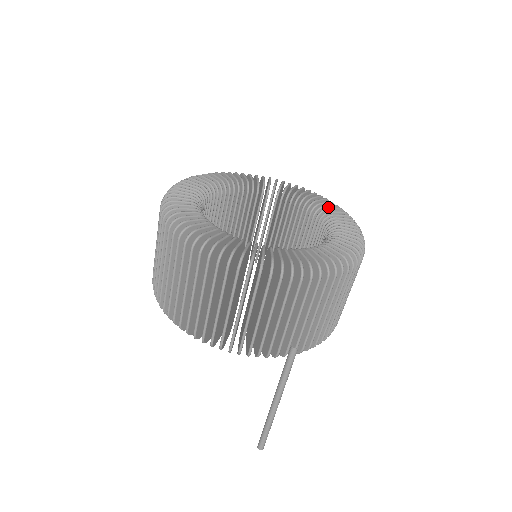
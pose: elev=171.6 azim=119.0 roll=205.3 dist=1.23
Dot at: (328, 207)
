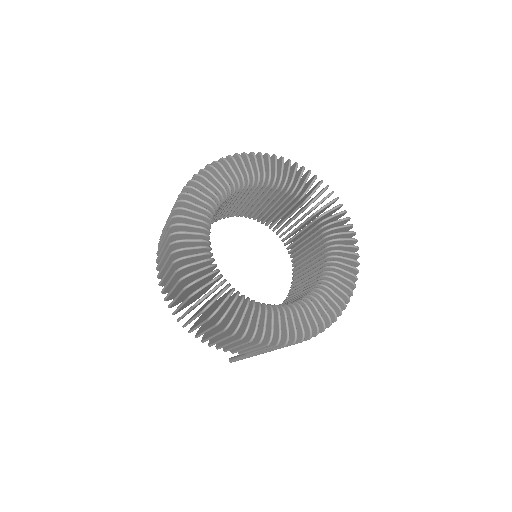
Dot at: (338, 222)
